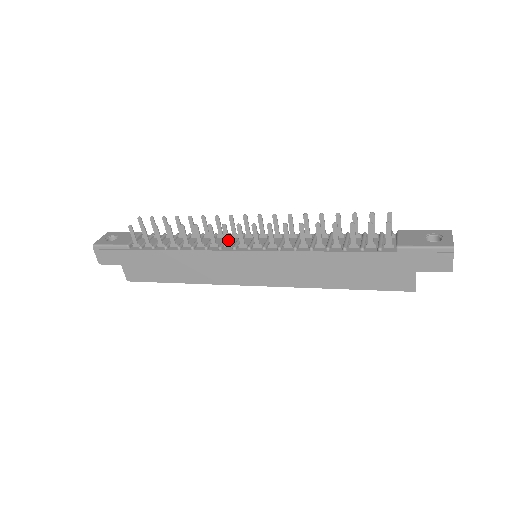
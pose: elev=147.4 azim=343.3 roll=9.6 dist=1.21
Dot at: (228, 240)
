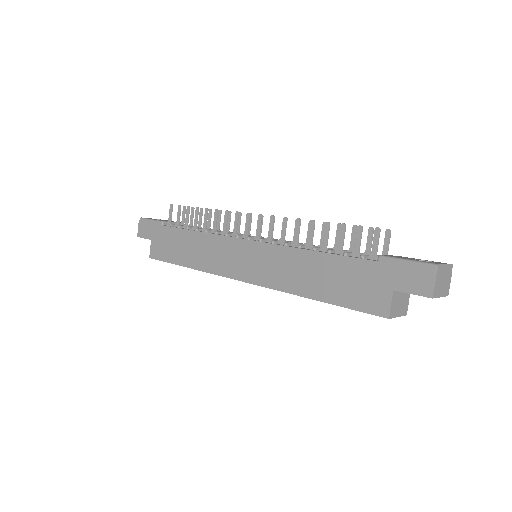
Dot at: (236, 229)
